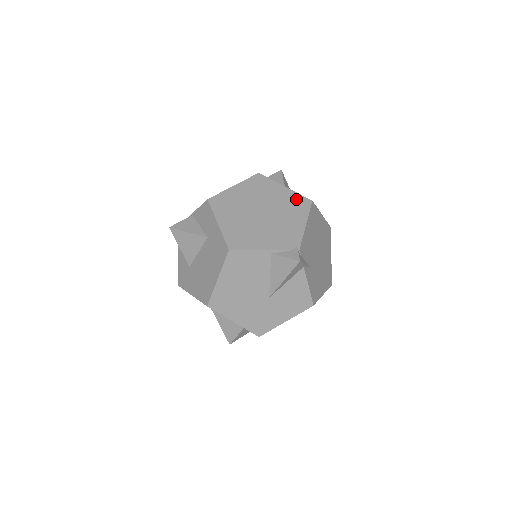
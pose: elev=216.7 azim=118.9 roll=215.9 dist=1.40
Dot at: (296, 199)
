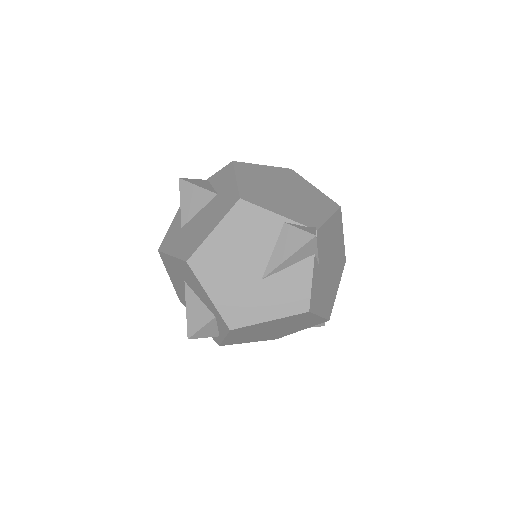
Dot at: (324, 199)
